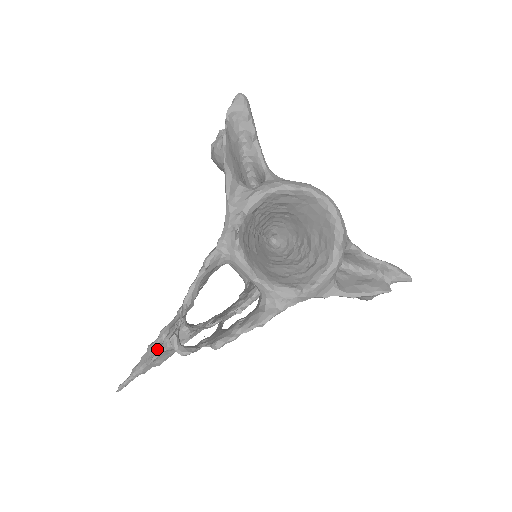
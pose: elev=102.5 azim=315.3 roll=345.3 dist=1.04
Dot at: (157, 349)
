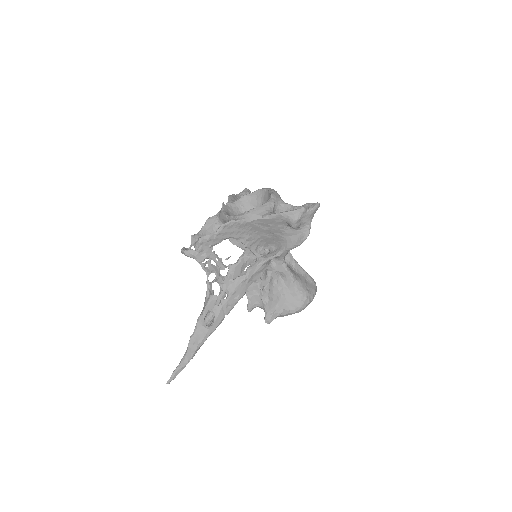
Dot at: occluded
